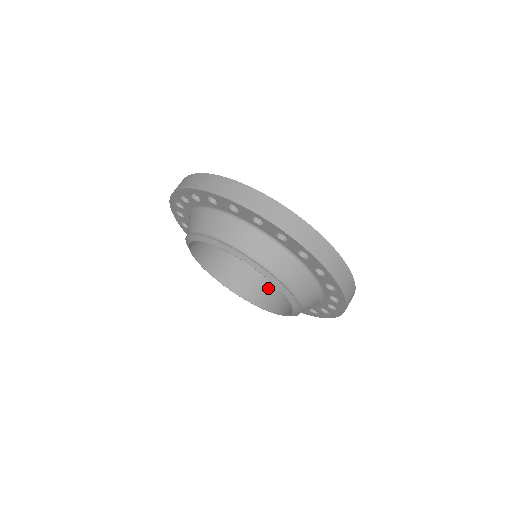
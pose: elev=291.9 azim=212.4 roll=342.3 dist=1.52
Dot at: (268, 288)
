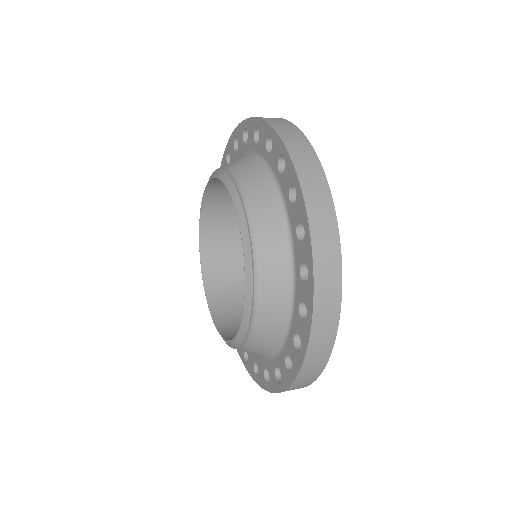
Dot at: occluded
